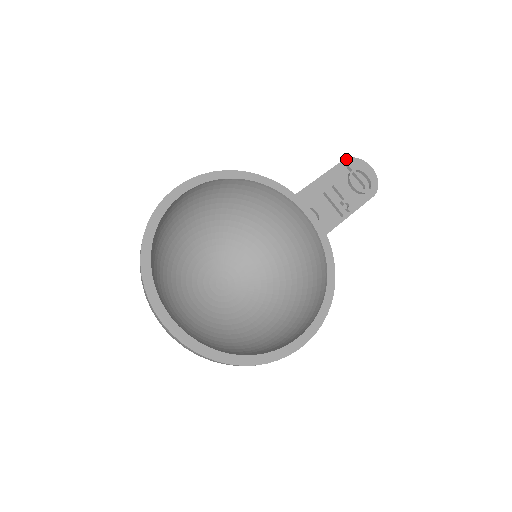
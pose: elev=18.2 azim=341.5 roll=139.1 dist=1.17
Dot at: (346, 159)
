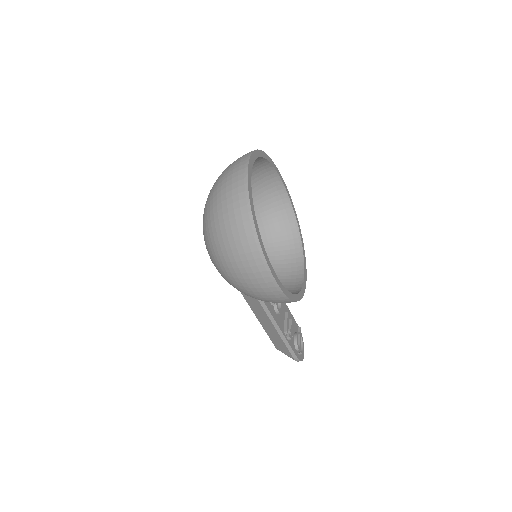
Dot at: occluded
